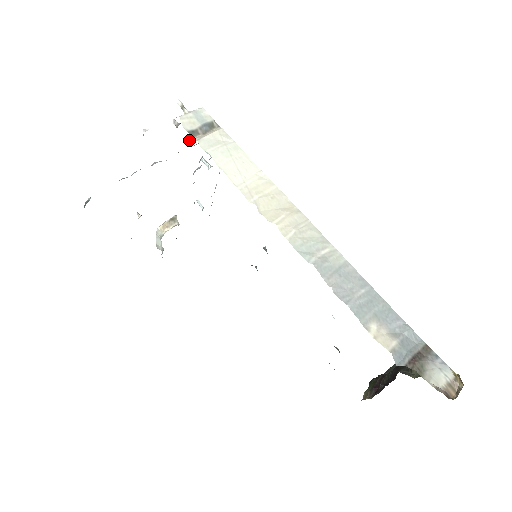
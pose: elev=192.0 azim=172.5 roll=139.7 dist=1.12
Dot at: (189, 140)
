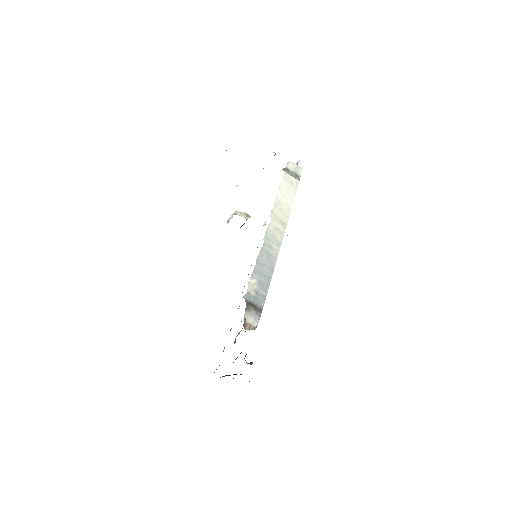
Dot at: (283, 170)
